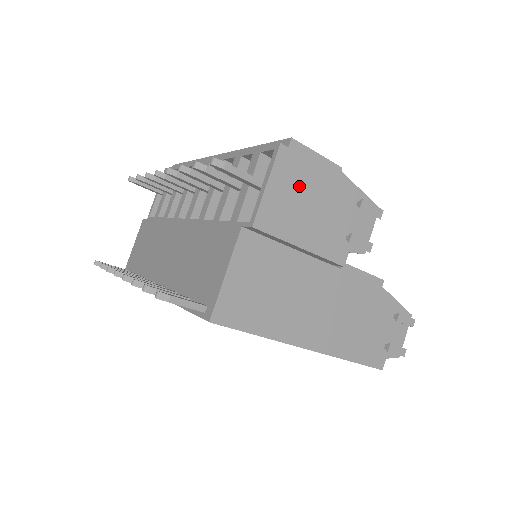
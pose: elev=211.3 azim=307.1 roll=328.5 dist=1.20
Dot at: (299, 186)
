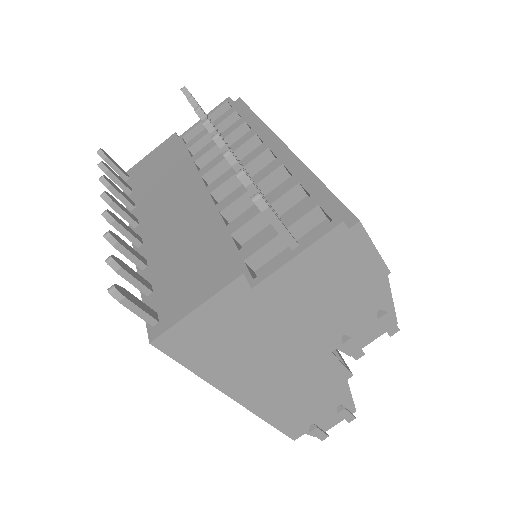
Dot at: (331, 271)
